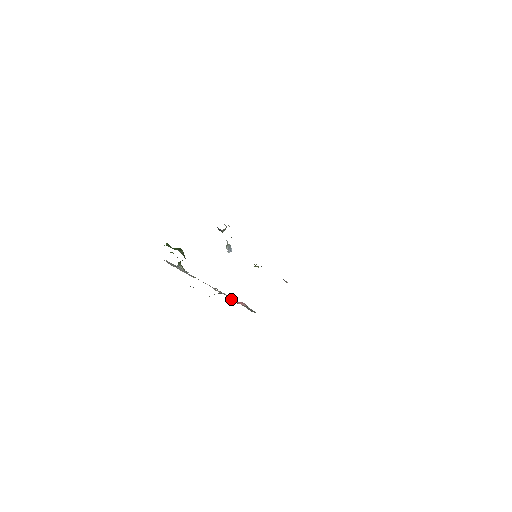
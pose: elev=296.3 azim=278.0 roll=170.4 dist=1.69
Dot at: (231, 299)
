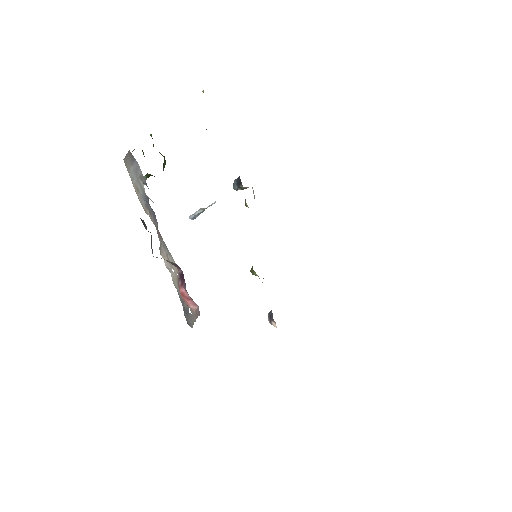
Dot at: (181, 285)
